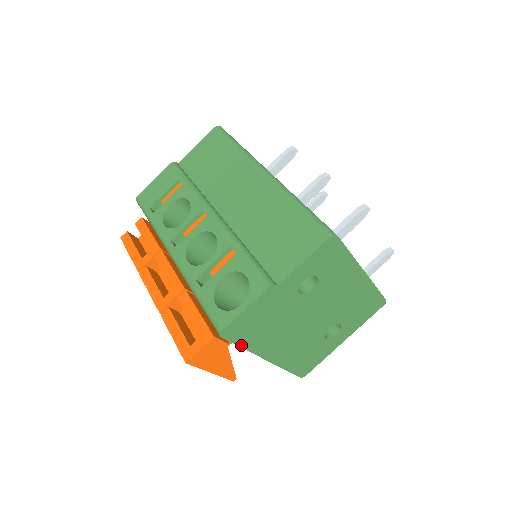
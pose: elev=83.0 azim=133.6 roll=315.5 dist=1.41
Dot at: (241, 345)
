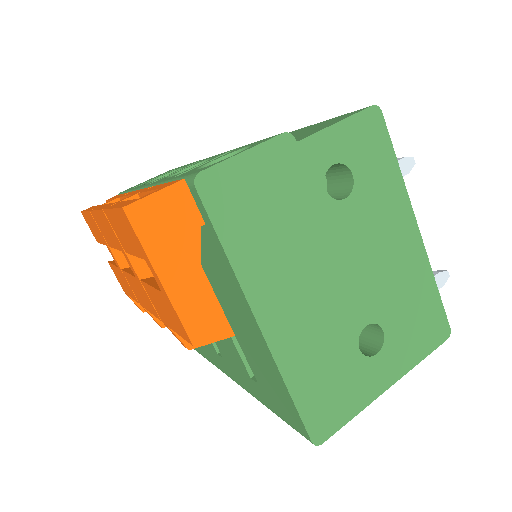
Dot at: (223, 241)
